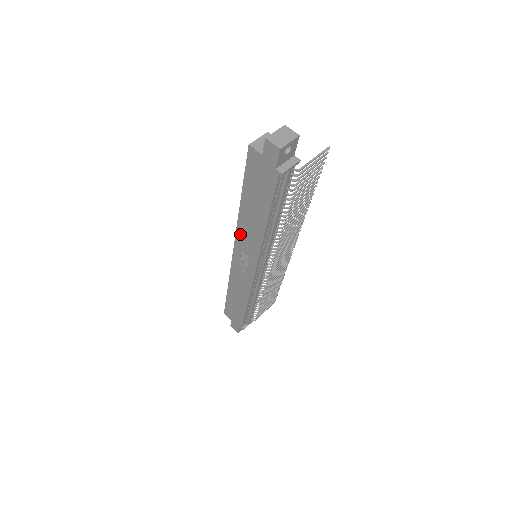
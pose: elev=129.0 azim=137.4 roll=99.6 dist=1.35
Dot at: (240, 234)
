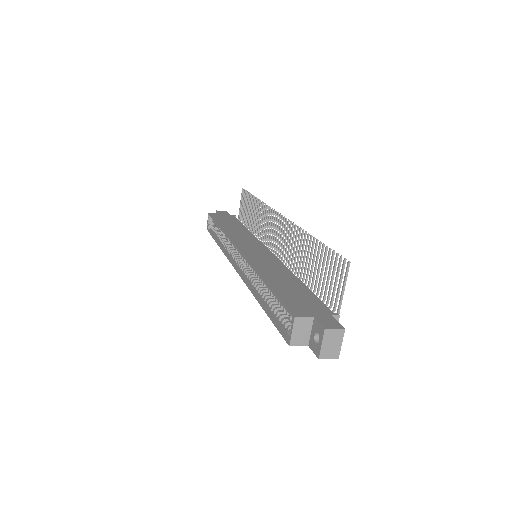
Dot at: occluded
